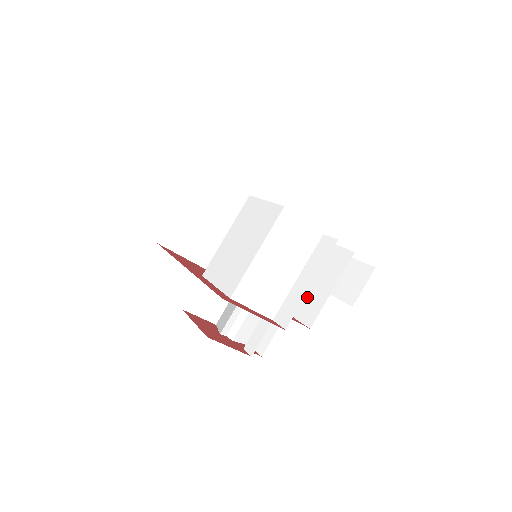
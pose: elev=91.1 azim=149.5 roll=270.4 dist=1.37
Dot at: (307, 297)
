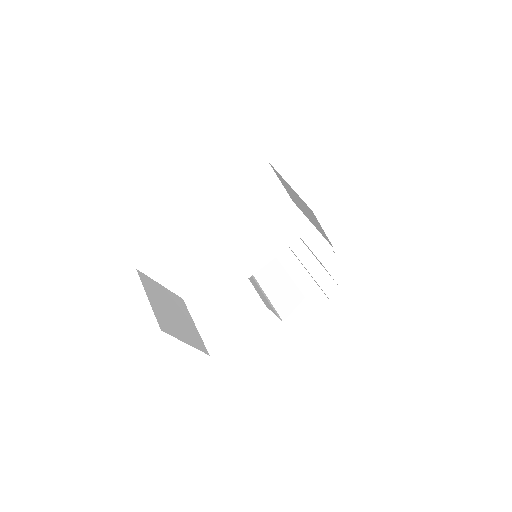
Dot at: occluded
